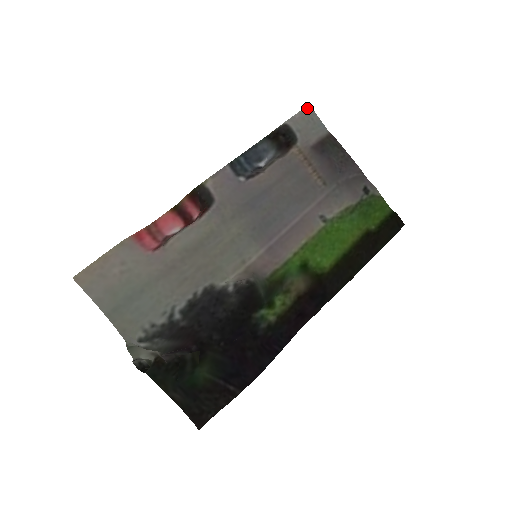
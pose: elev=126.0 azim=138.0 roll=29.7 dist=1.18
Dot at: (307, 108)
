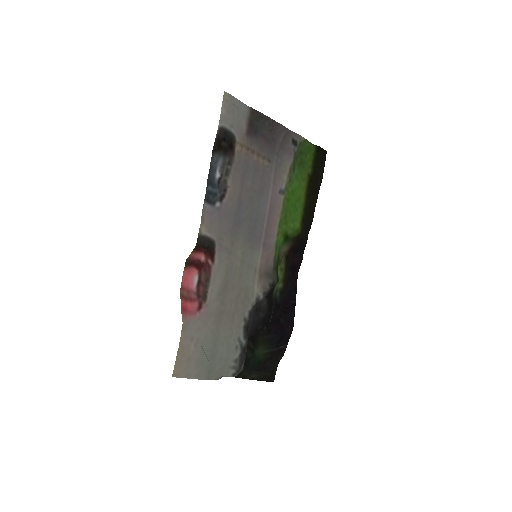
Dot at: (225, 96)
